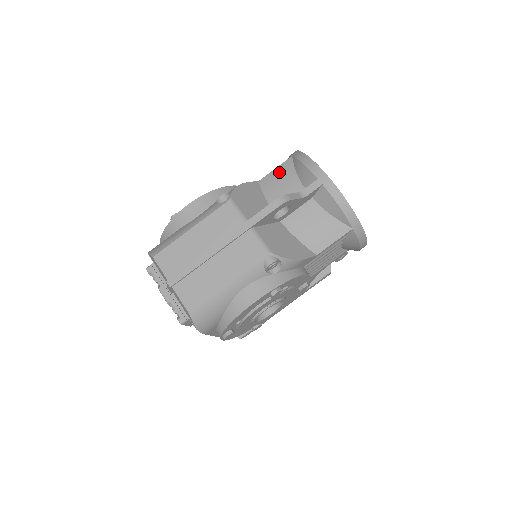
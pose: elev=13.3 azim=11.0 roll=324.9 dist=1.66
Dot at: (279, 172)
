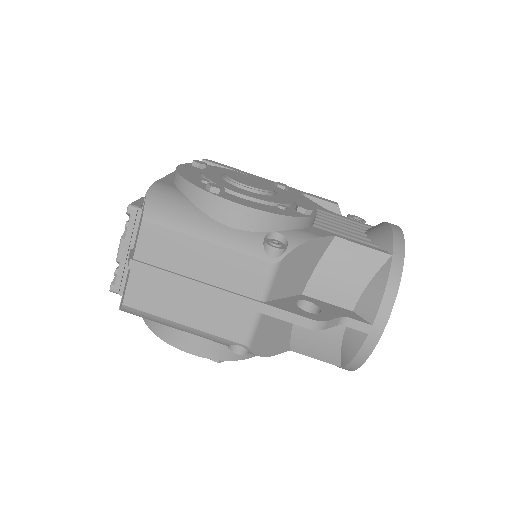
Dot at: (361, 256)
